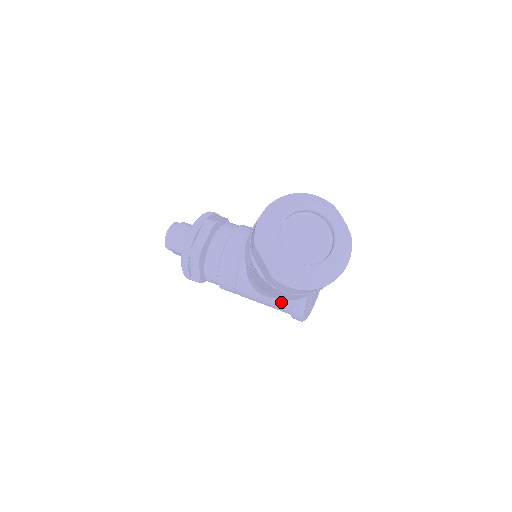
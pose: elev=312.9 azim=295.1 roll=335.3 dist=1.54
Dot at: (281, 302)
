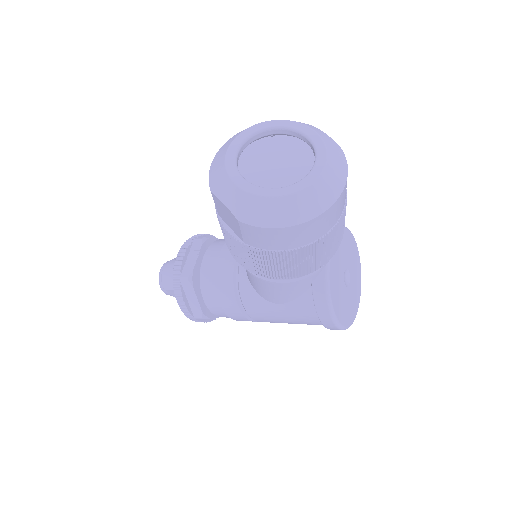
Dot at: (300, 304)
